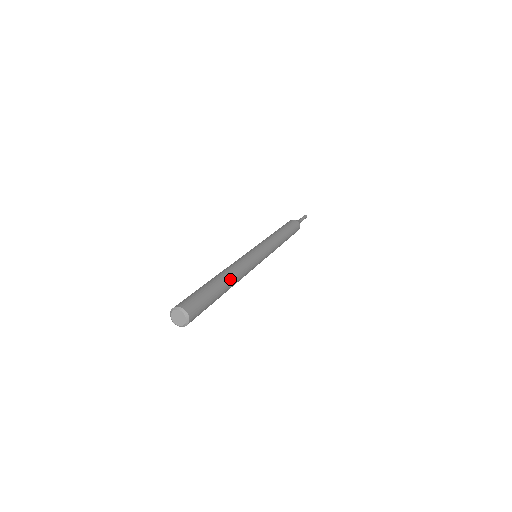
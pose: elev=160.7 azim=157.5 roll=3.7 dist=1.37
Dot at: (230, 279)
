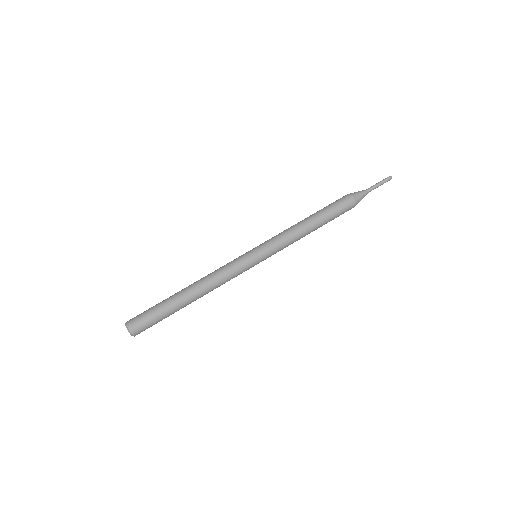
Dot at: (196, 296)
